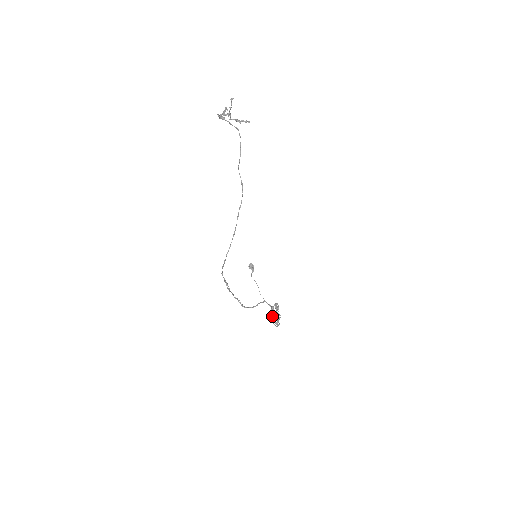
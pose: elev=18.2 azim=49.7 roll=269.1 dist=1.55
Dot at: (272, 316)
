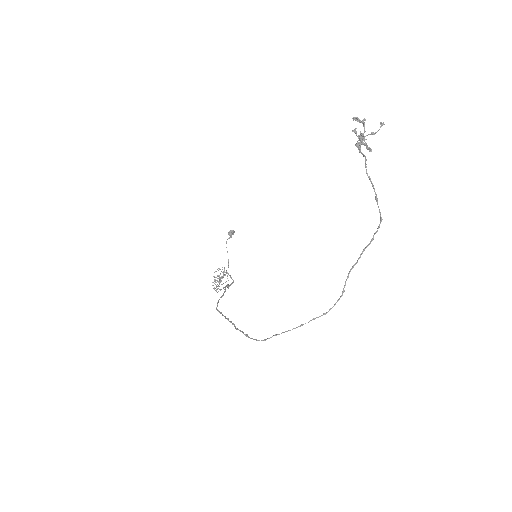
Dot at: occluded
